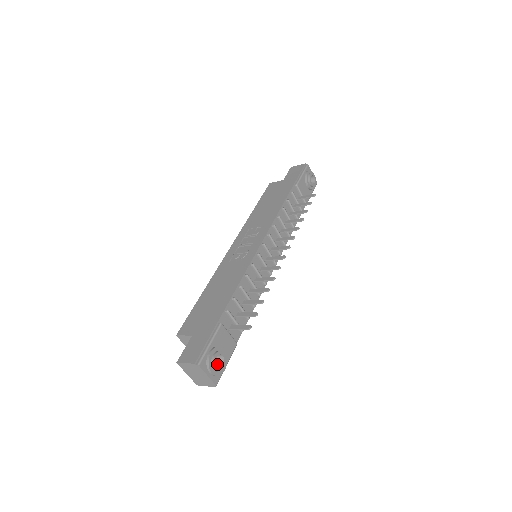
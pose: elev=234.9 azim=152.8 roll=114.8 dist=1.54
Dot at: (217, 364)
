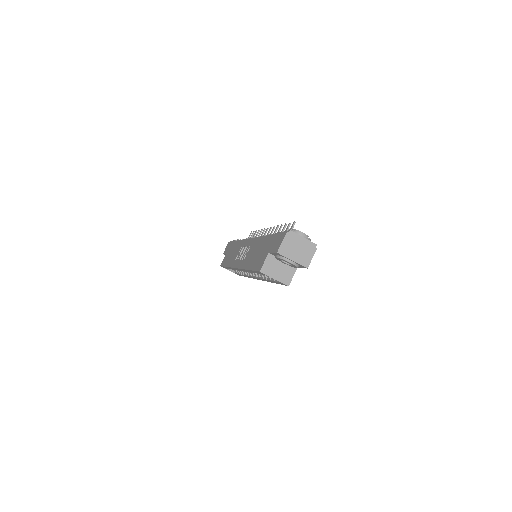
Dot at: occluded
